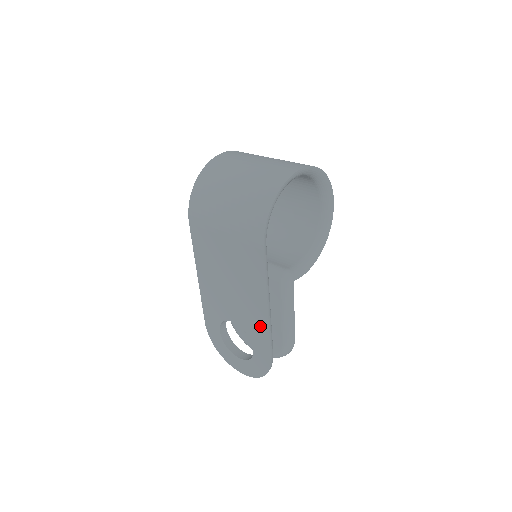
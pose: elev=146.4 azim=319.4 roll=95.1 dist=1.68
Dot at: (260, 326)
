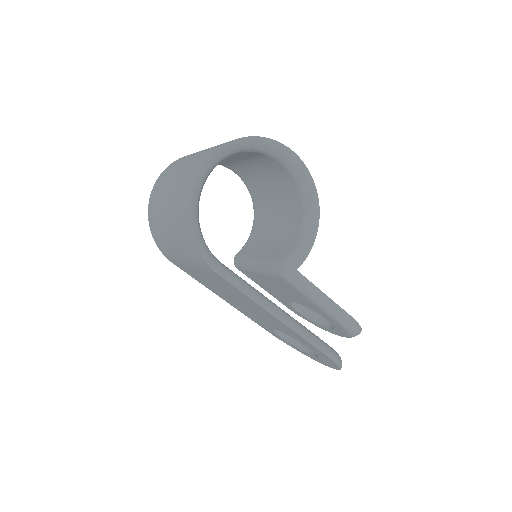
Dot at: (292, 333)
